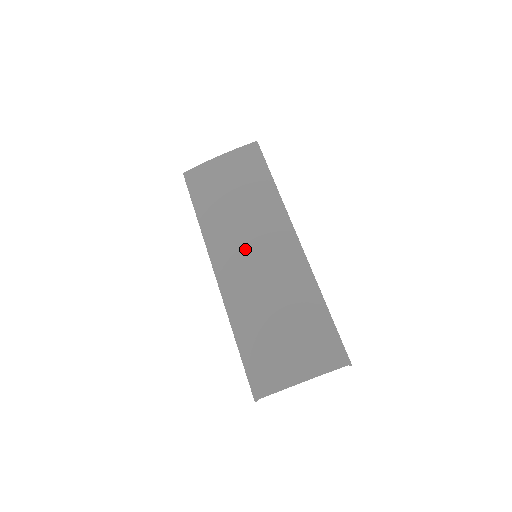
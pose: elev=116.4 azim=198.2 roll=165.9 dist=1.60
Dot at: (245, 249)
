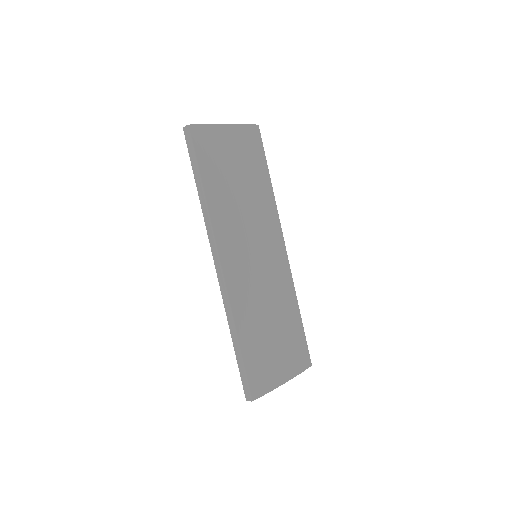
Dot at: (250, 247)
